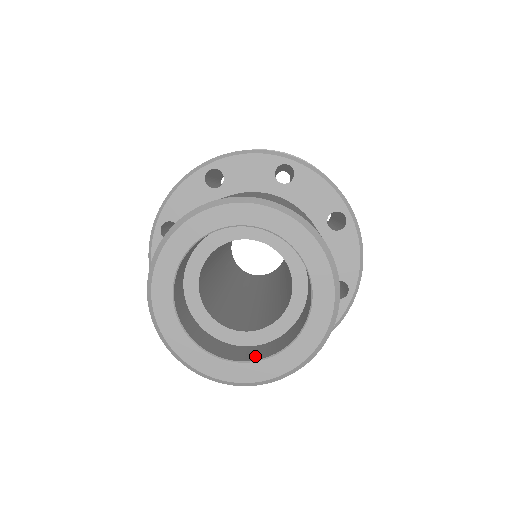
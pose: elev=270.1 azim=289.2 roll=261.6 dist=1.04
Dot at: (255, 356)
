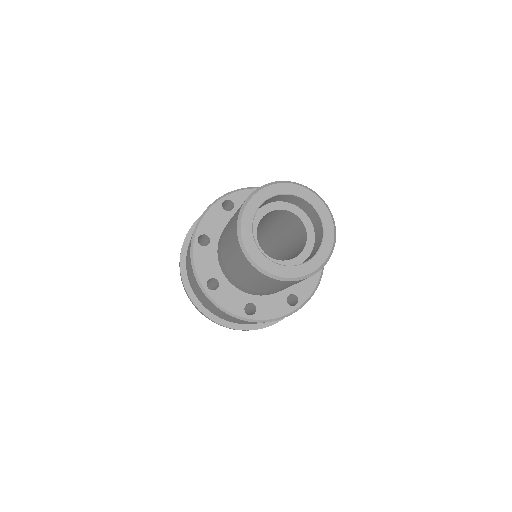
Dot at: (318, 247)
